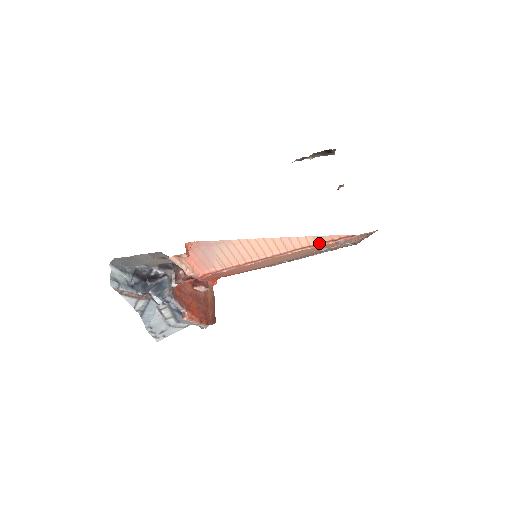
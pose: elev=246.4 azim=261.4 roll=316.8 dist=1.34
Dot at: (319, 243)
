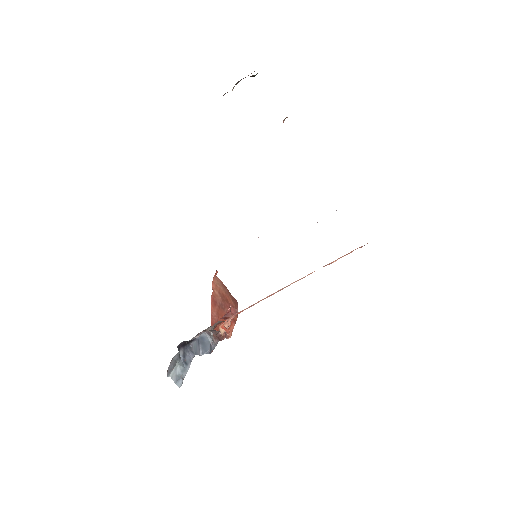
Dot at: (334, 261)
